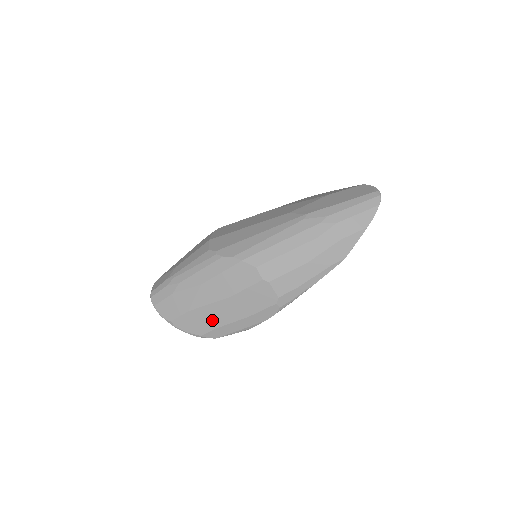
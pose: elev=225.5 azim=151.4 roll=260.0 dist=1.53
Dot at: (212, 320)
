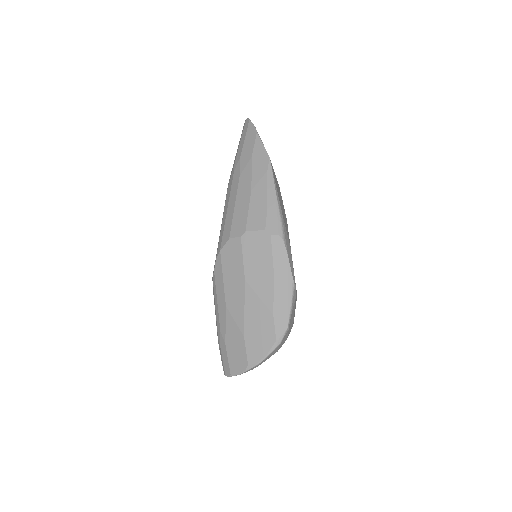
Dot at: (262, 316)
